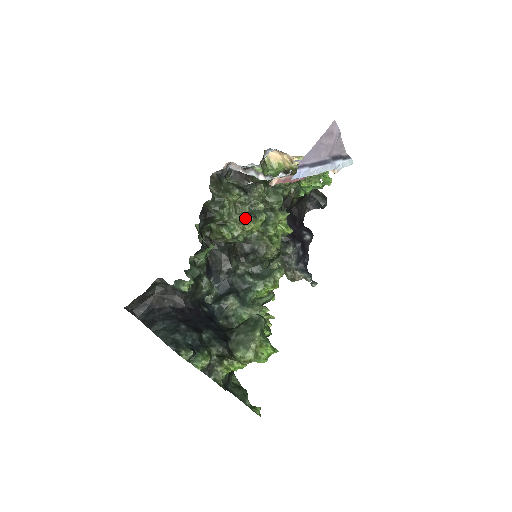
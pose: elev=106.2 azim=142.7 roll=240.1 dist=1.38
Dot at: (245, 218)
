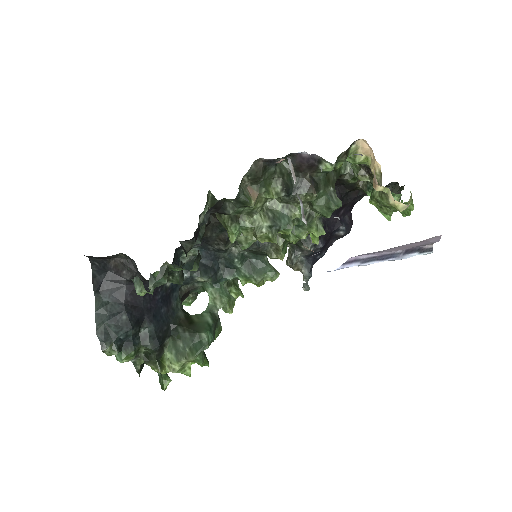
Dot at: (262, 234)
